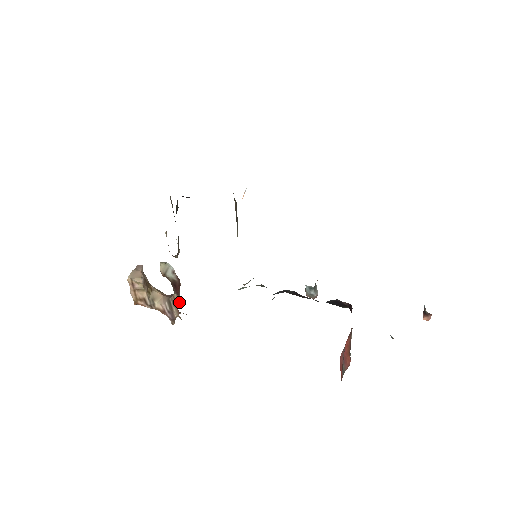
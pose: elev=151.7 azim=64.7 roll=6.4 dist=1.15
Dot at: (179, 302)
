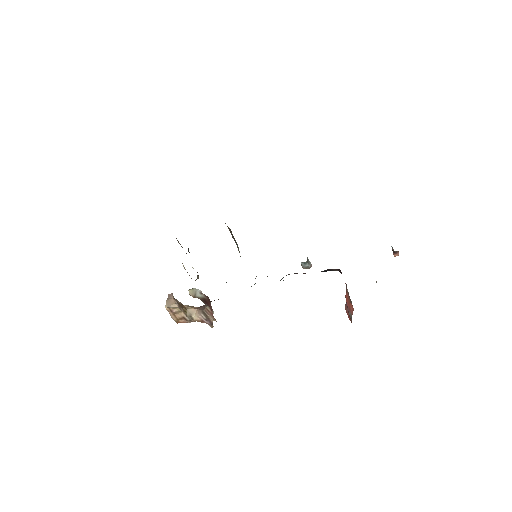
Dot at: (213, 312)
